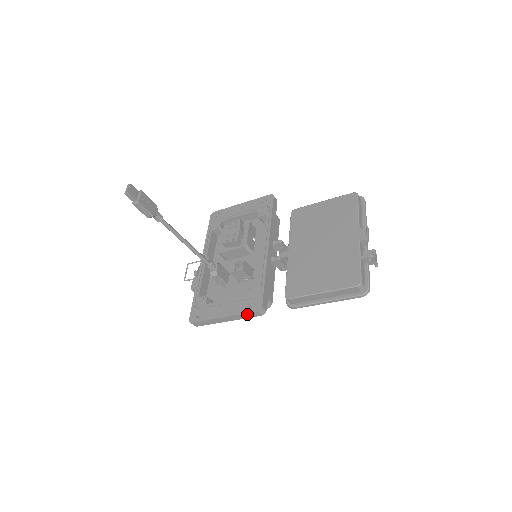
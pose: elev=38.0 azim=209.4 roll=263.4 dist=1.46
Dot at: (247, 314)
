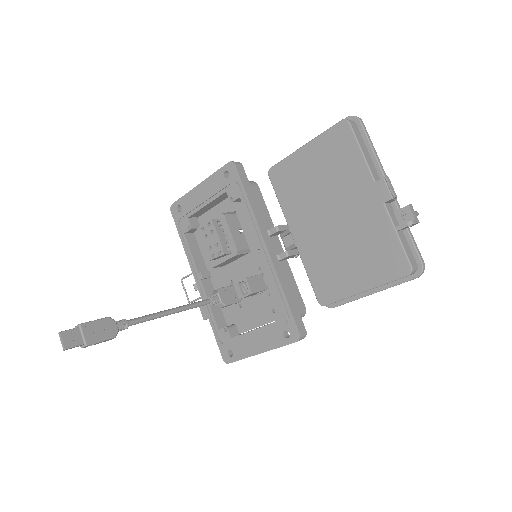
Dot at: occluded
